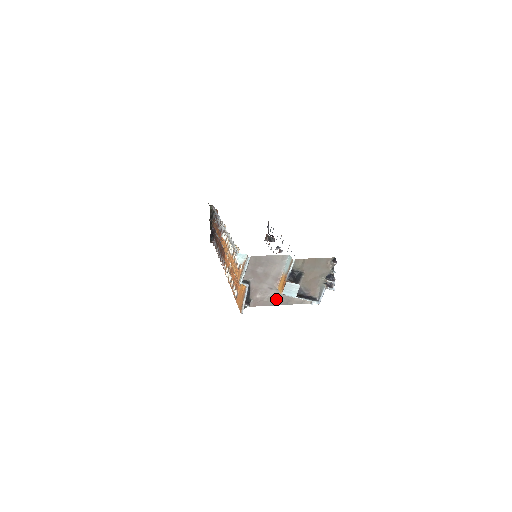
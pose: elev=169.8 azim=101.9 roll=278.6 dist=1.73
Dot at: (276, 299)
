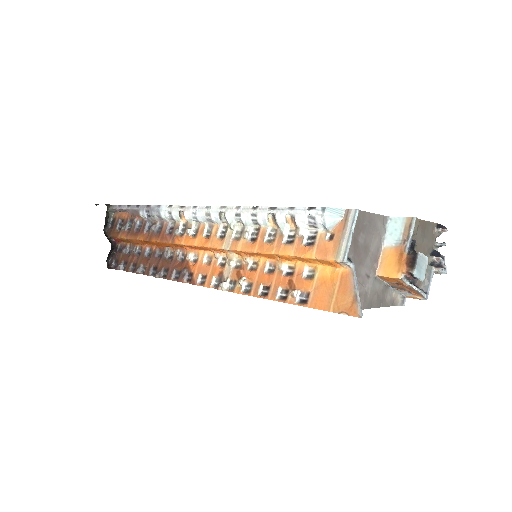
Dot at: (371, 297)
